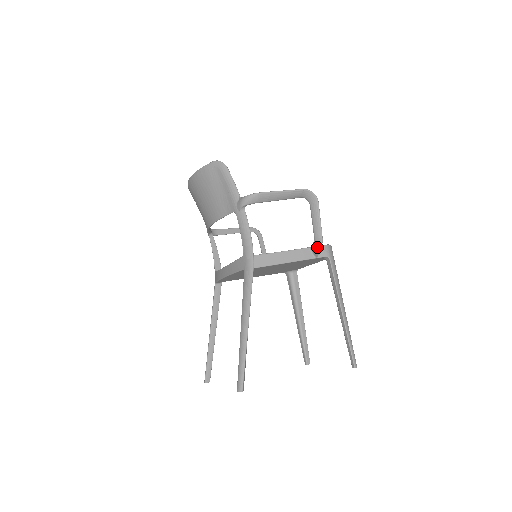
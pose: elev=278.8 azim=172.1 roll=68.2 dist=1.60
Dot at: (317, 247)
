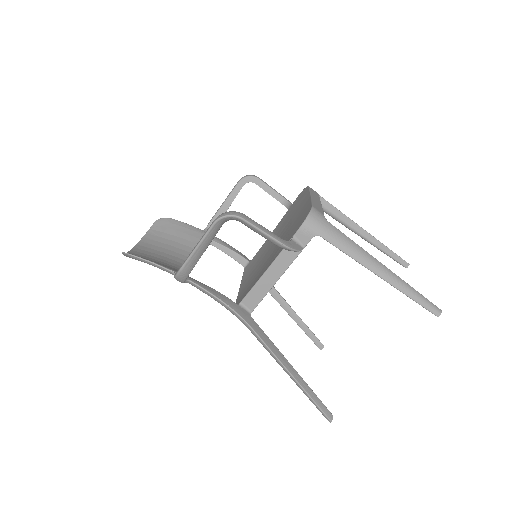
Dot at: occluded
